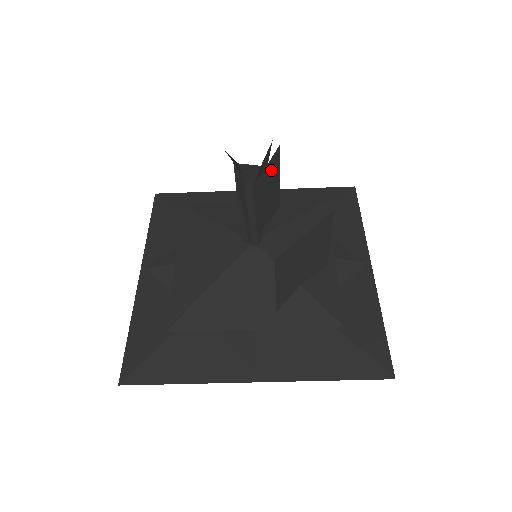
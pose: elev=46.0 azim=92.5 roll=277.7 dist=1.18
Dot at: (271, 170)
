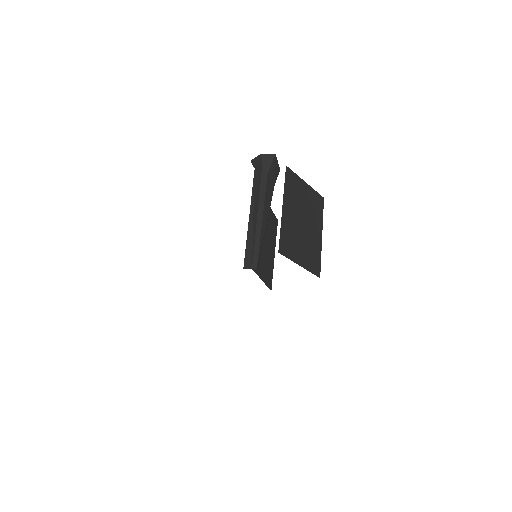
Dot at: (272, 222)
